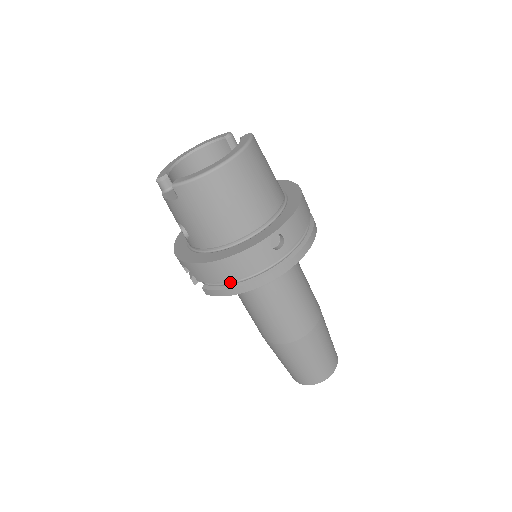
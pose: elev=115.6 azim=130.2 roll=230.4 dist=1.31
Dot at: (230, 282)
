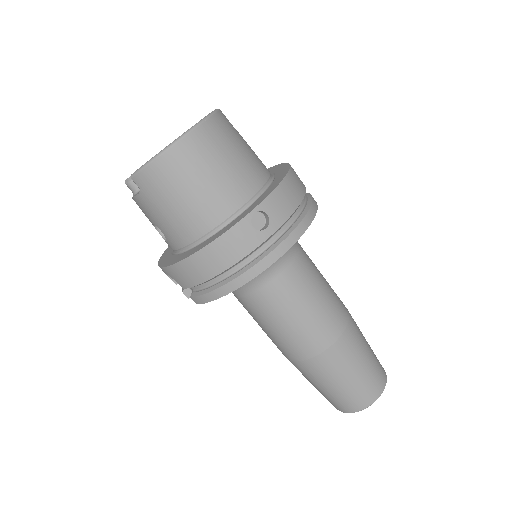
Dot at: (216, 281)
